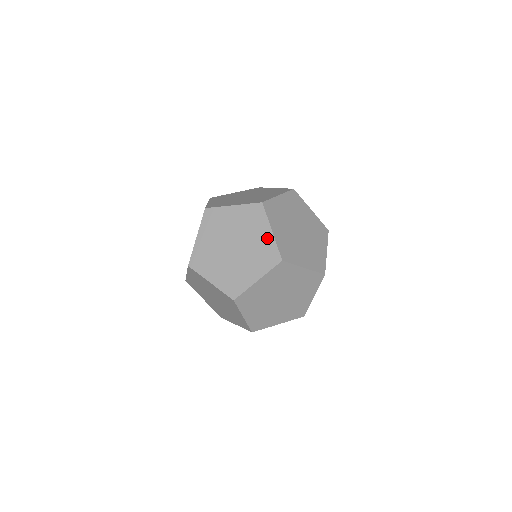
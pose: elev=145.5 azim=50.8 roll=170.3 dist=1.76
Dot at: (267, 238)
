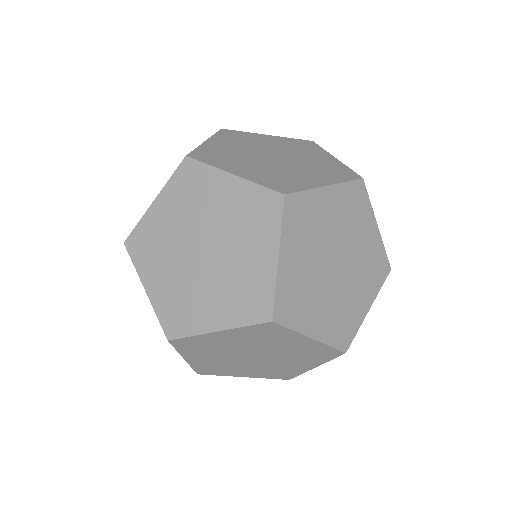
Dot at: (307, 345)
